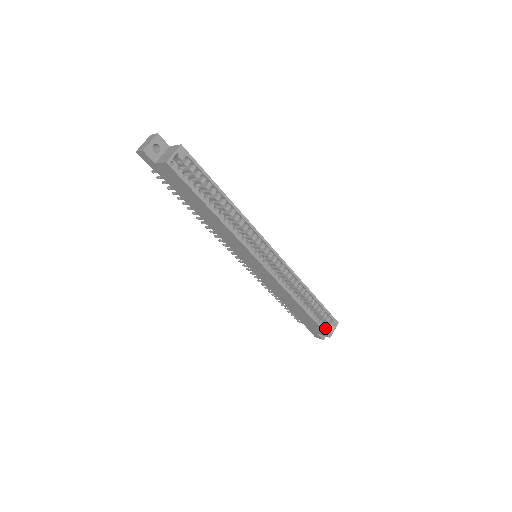
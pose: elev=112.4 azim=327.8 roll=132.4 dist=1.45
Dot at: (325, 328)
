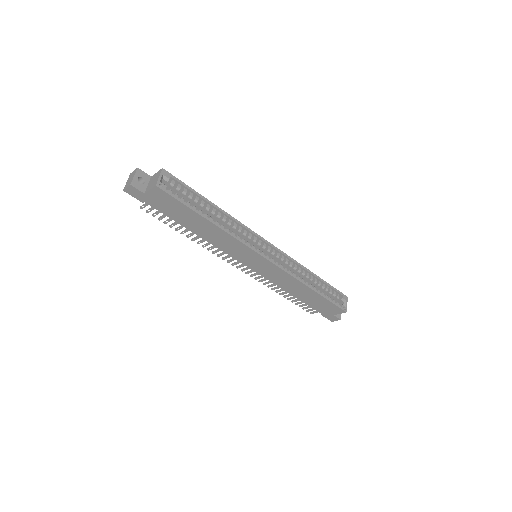
Dot at: occluded
